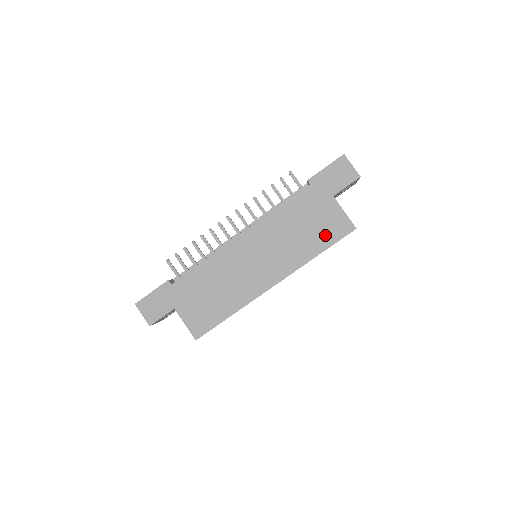
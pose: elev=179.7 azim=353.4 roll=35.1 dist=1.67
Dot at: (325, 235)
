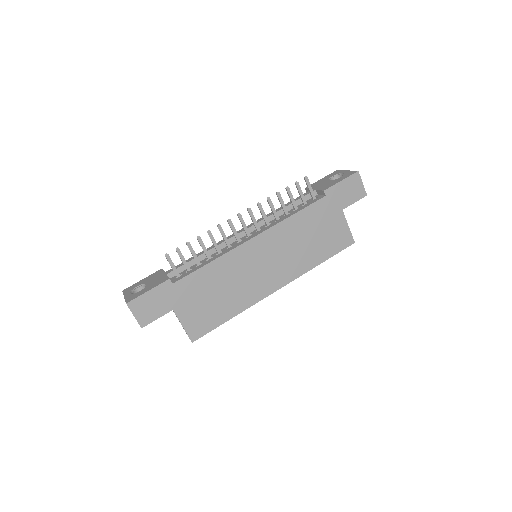
Dot at: (329, 246)
